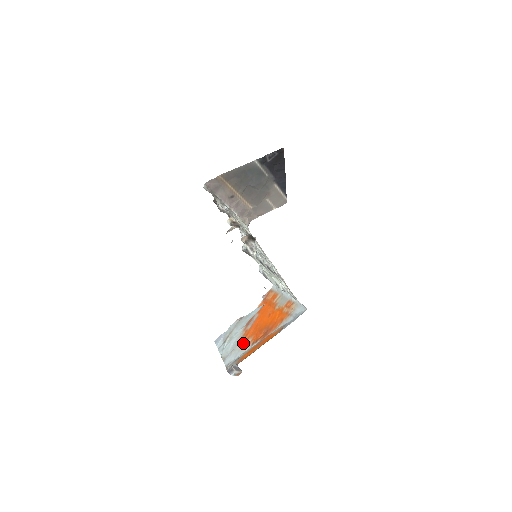
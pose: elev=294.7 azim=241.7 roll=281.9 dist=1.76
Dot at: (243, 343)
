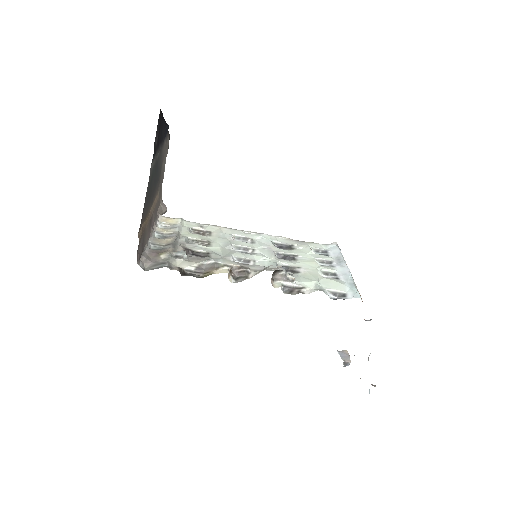
Dot at: occluded
